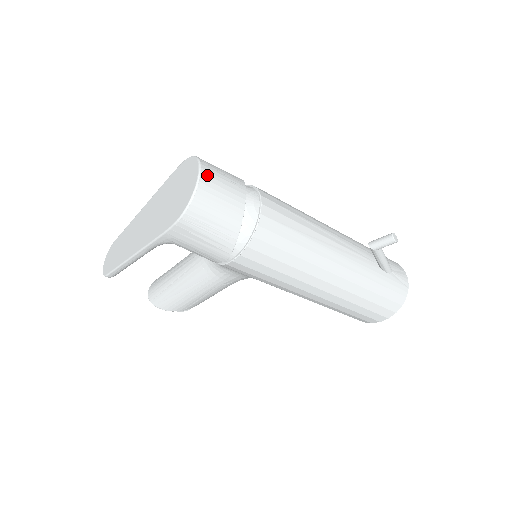
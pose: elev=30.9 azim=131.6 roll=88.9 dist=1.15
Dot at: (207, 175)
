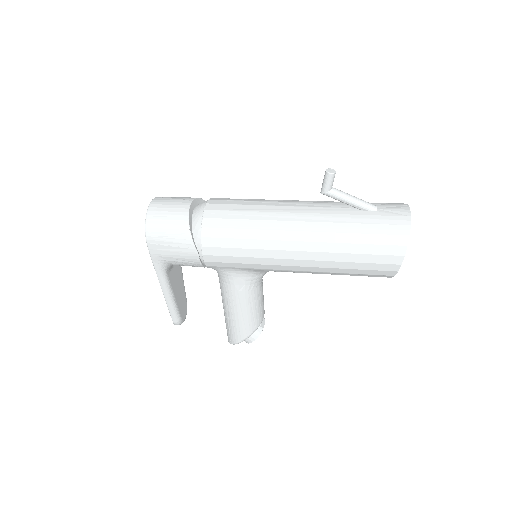
Dot at: (157, 202)
